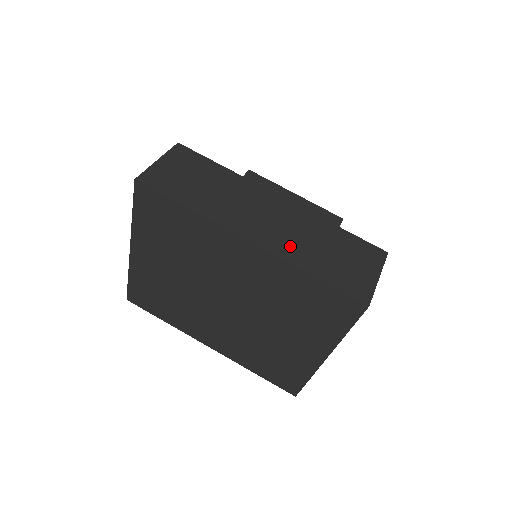
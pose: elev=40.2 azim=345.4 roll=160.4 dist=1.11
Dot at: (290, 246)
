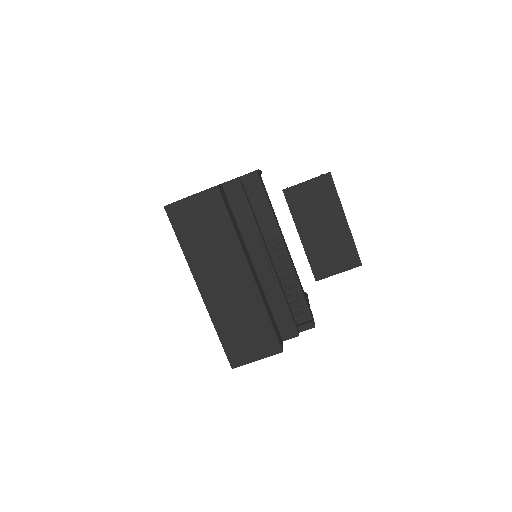
Dot at: (222, 309)
